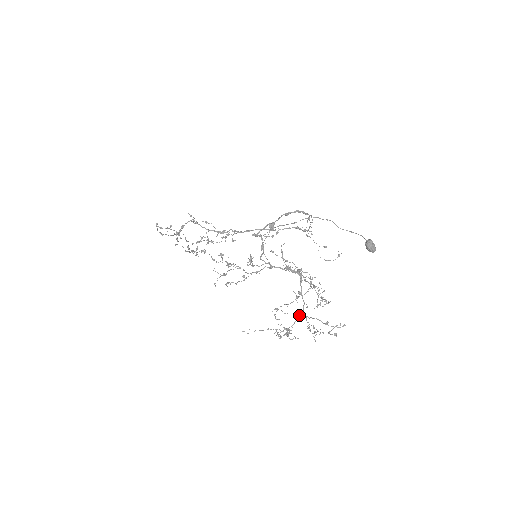
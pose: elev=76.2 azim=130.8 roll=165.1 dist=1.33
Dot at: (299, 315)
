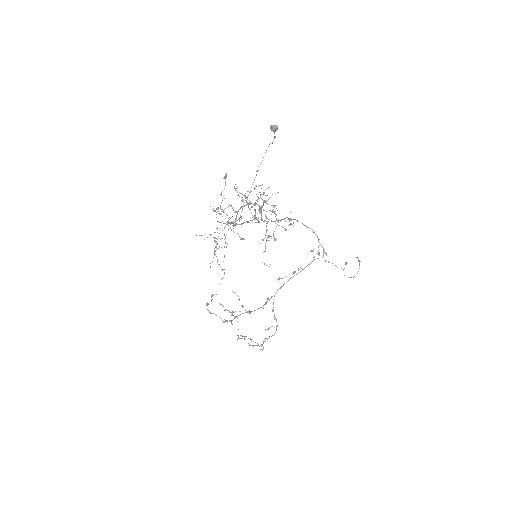
Dot at: (252, 222)
